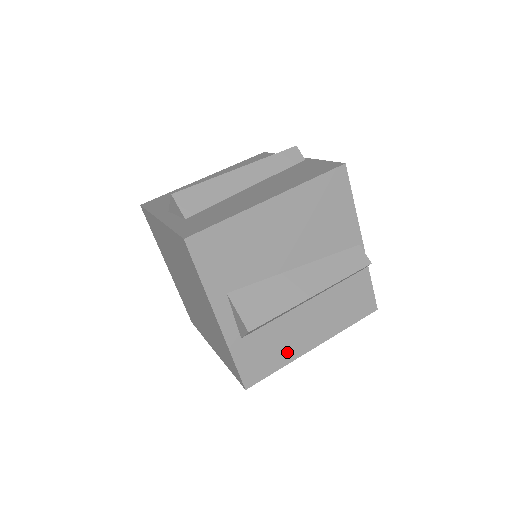
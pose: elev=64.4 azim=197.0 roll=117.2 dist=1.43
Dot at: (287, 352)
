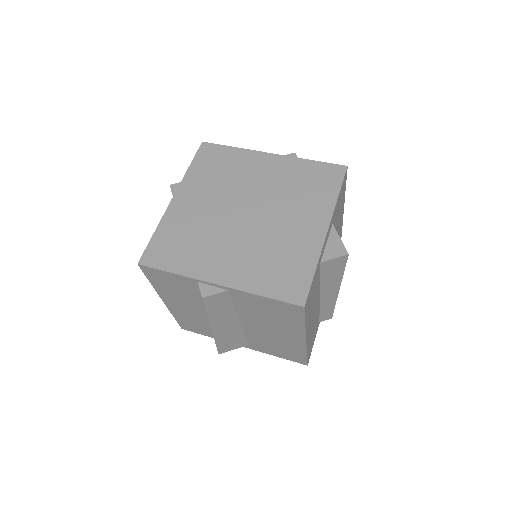
Dot at: (309, 317)
